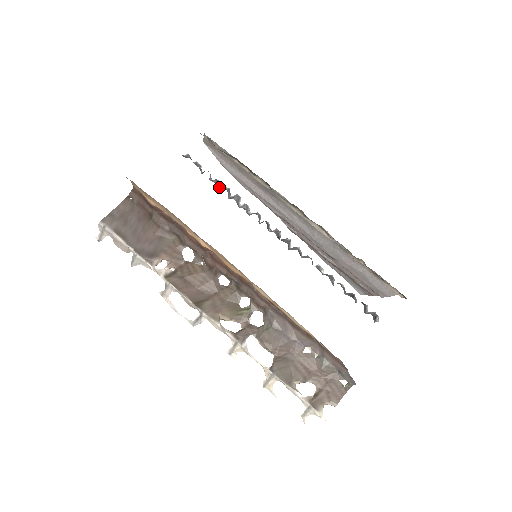
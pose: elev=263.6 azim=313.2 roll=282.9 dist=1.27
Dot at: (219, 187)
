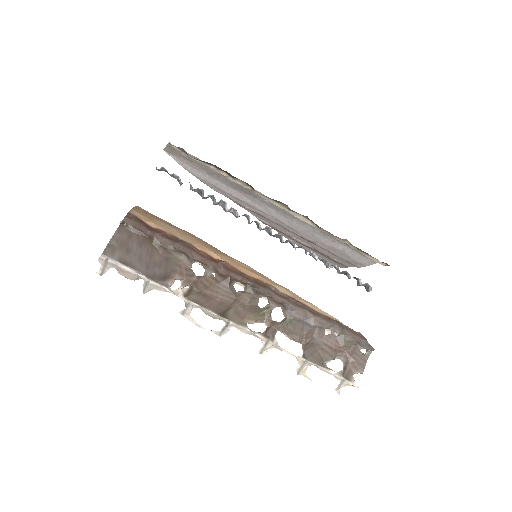
Dot at: (202, 195)
